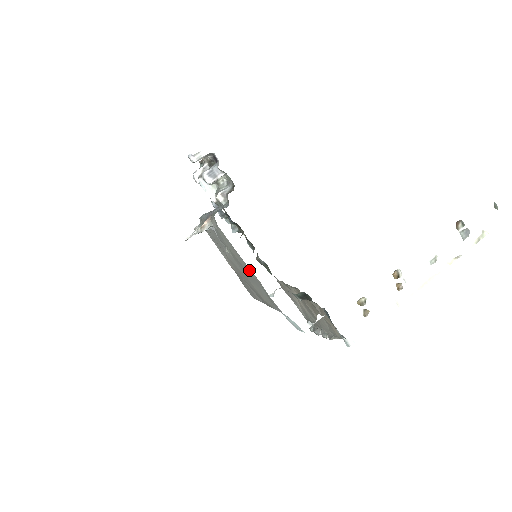
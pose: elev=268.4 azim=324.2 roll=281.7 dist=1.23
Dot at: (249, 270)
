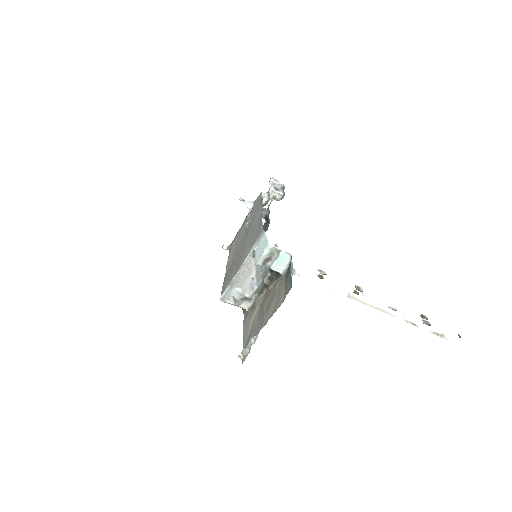
Dot at: (260, 212)
